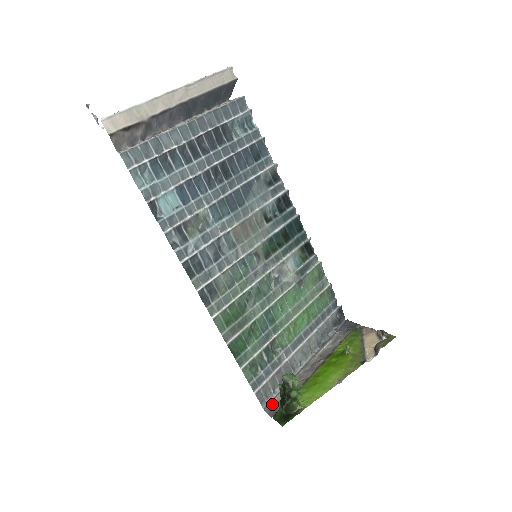
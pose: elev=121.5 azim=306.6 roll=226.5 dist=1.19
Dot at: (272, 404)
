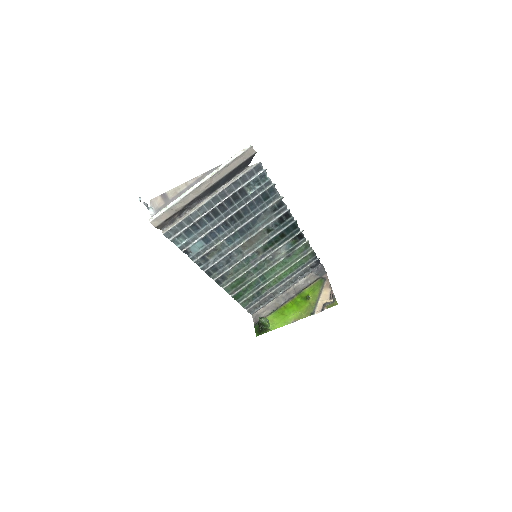
Dot at: (257, 313)
